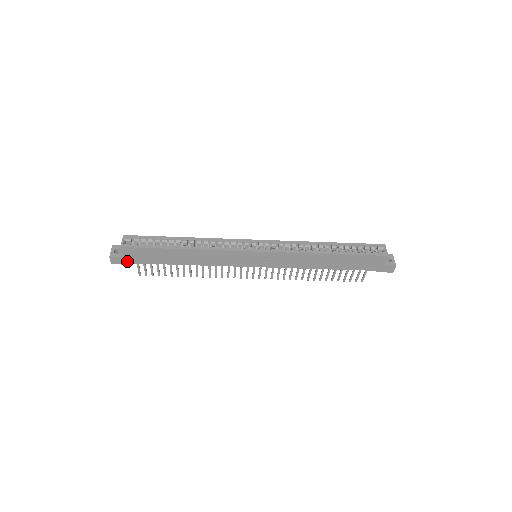
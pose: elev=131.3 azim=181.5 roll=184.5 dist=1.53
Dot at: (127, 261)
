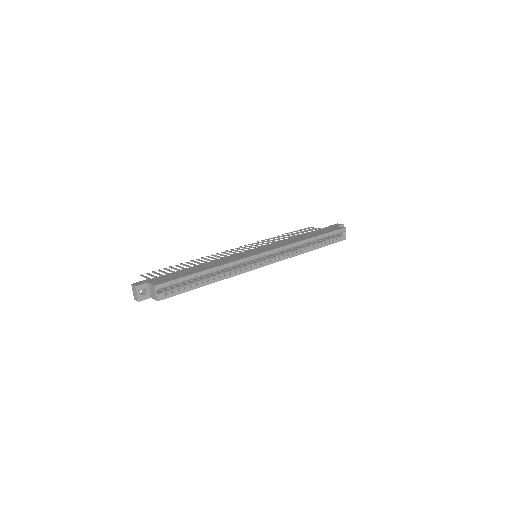
Dot at: occluded
